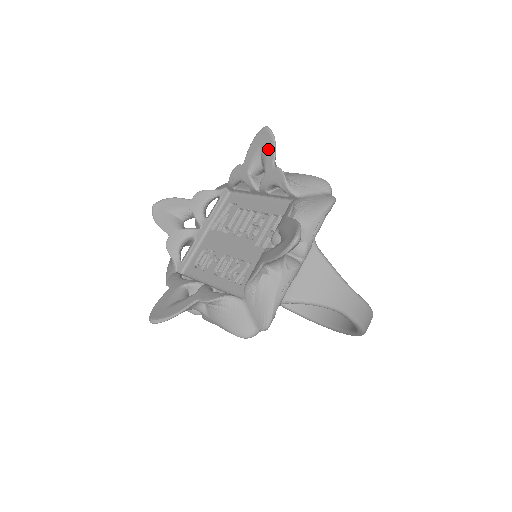
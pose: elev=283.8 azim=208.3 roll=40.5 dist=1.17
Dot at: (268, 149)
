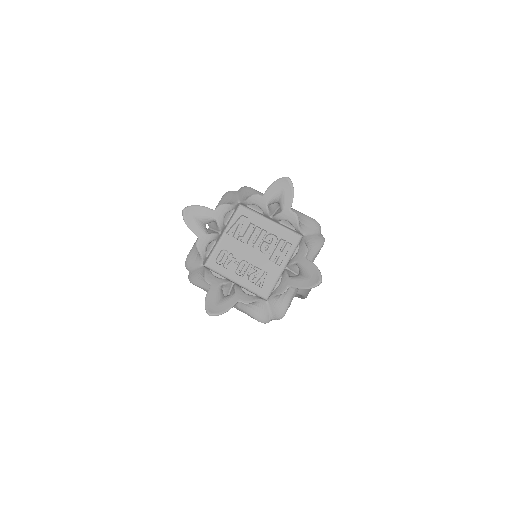
Dot at: (288, 195)
